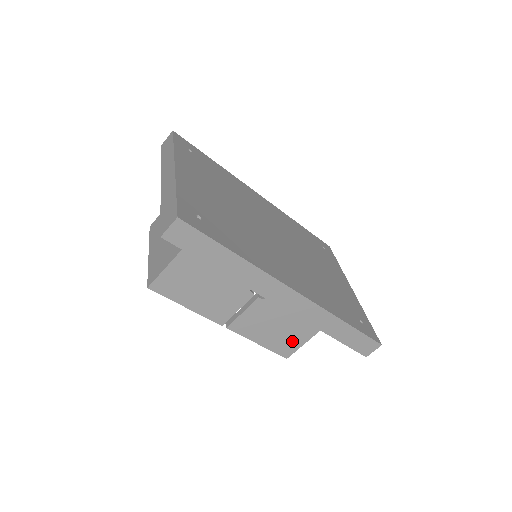
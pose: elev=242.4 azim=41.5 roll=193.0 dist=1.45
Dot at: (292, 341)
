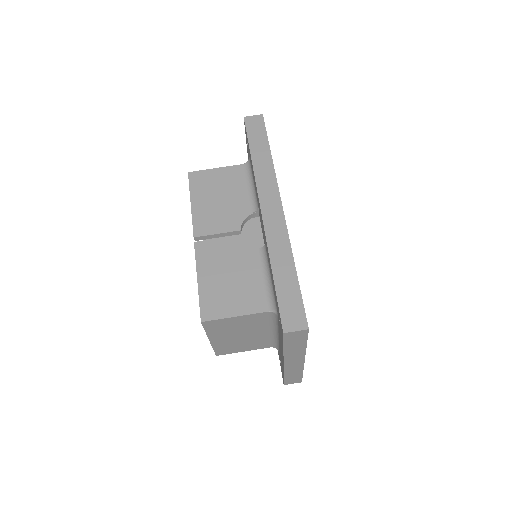
Dot at: (224, 304)
